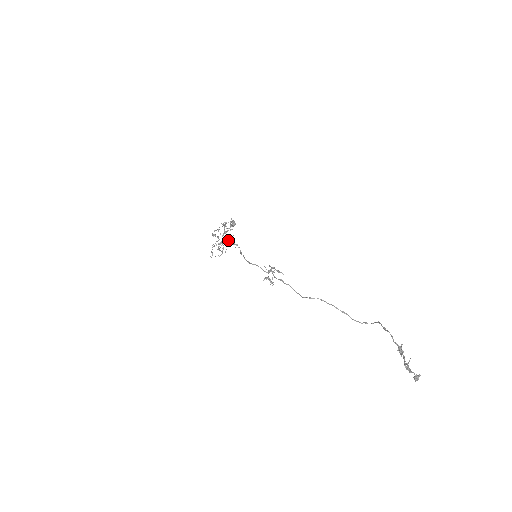
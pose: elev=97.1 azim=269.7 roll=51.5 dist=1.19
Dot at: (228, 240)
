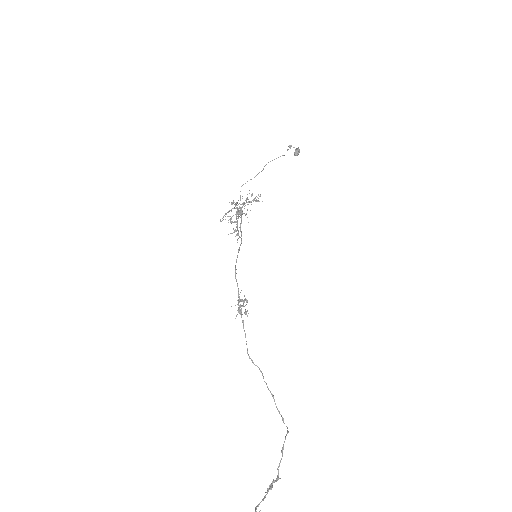
Dot at: (241, 219)
